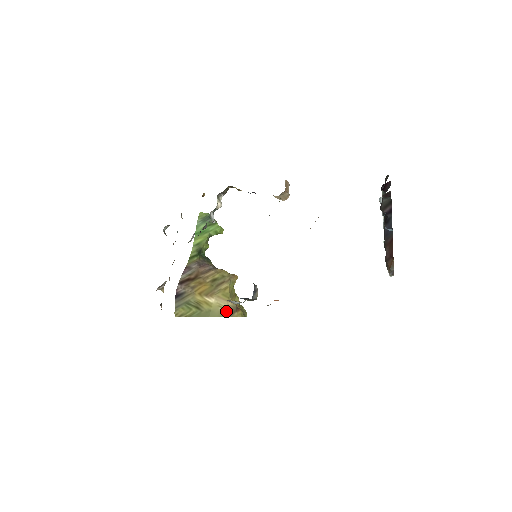
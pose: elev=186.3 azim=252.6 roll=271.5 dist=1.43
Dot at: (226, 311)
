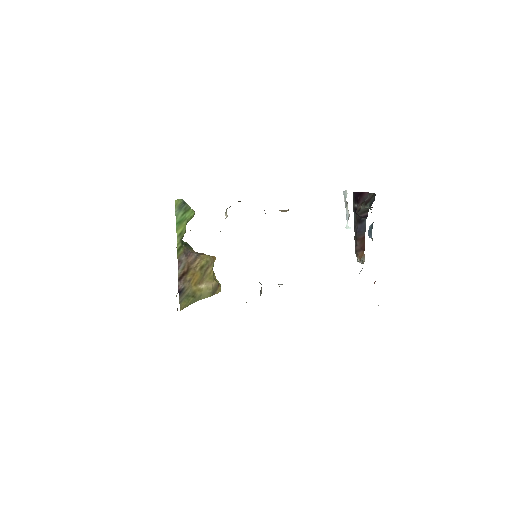
Dot at: (212, 291)
